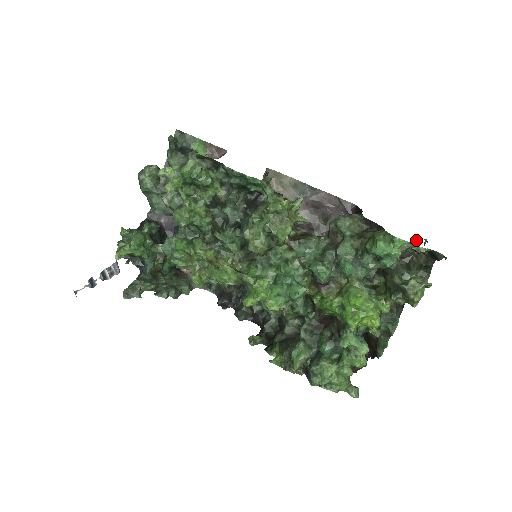
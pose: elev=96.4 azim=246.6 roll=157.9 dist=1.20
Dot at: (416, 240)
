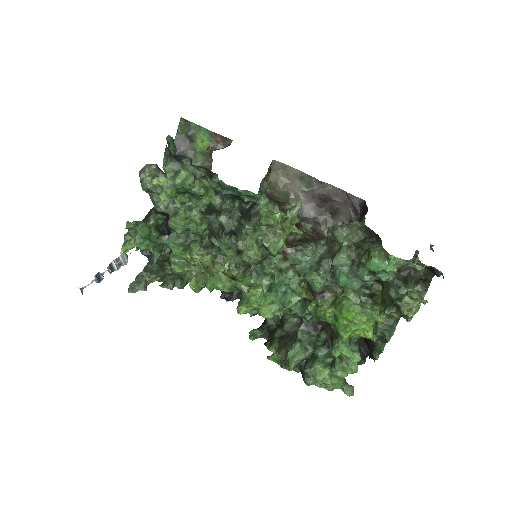
Dot at: (417, 251)
